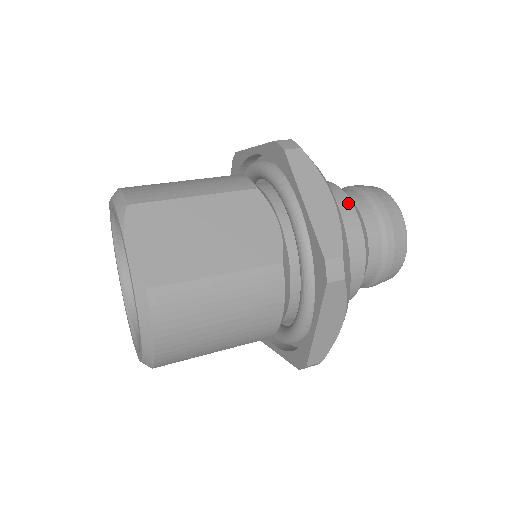
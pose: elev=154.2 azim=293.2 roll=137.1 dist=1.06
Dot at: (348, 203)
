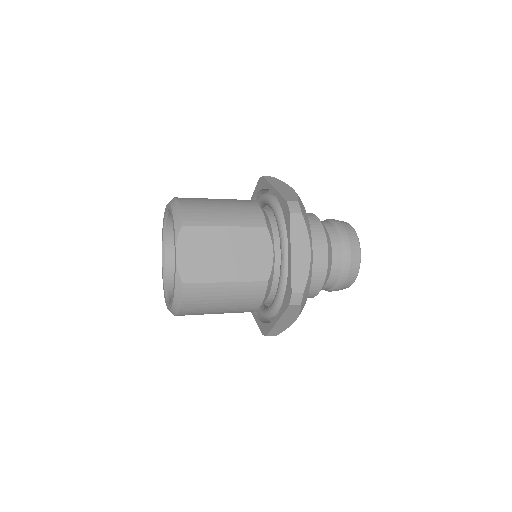
Dot at: (325, 245)
